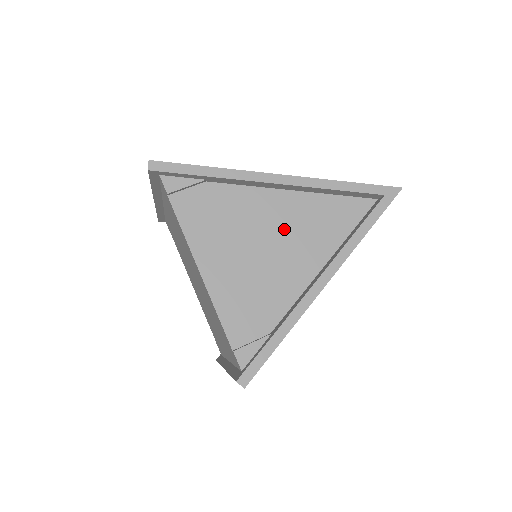
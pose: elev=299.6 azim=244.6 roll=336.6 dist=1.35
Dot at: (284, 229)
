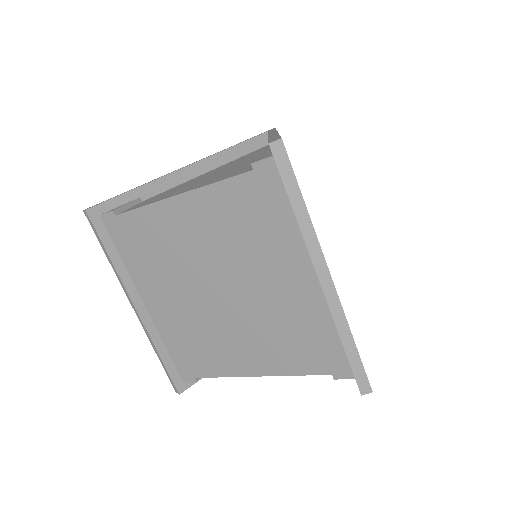
Dot at: occluded
